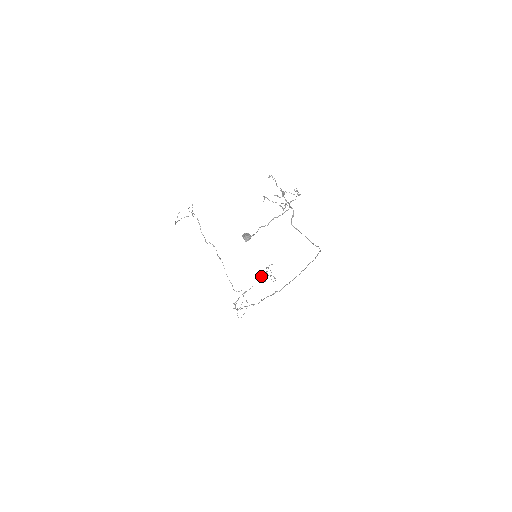
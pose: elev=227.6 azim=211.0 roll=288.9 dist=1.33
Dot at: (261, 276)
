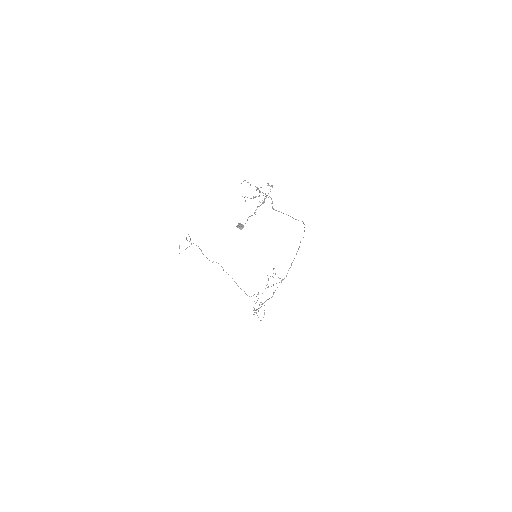
Dot at: (268, 280)
